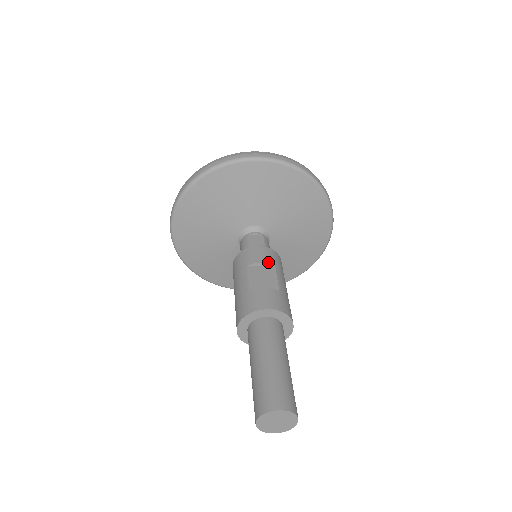
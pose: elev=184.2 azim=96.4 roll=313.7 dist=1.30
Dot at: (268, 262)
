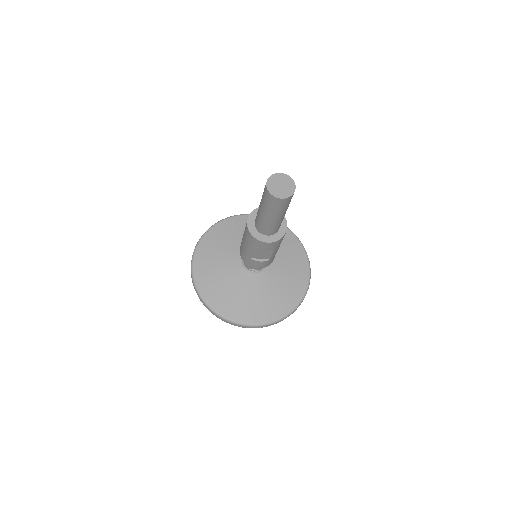
Dot at: occluded
